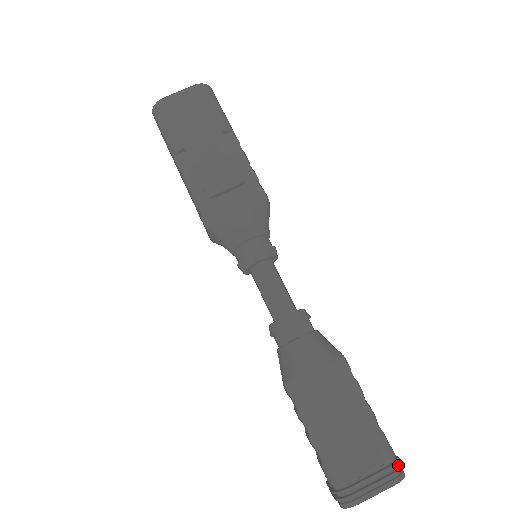
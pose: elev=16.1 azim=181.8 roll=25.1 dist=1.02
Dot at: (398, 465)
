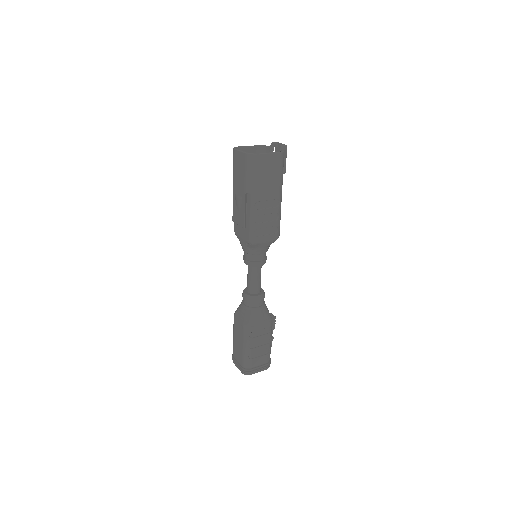
Dot at: (248, 371)
